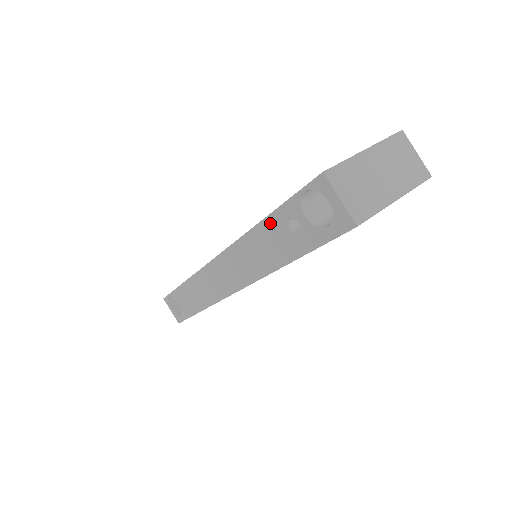
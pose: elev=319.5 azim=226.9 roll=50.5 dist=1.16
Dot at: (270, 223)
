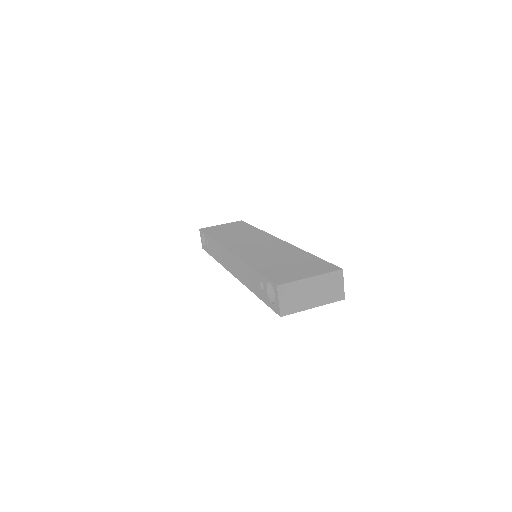
Dot at: (254, 273)
